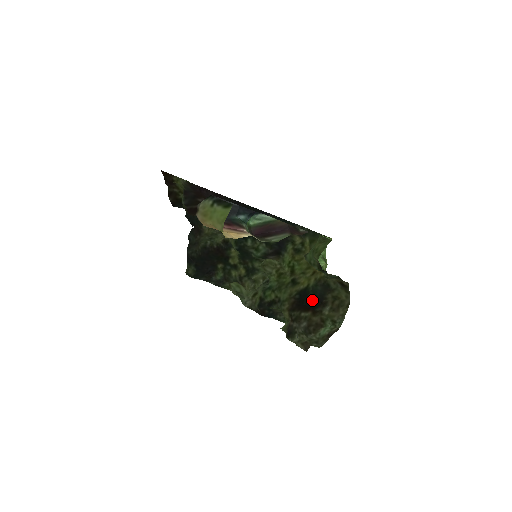
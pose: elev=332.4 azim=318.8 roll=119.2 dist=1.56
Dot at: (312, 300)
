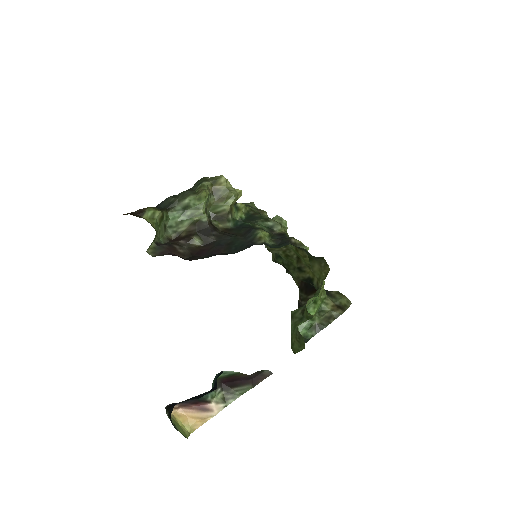
Dot at: occluded
